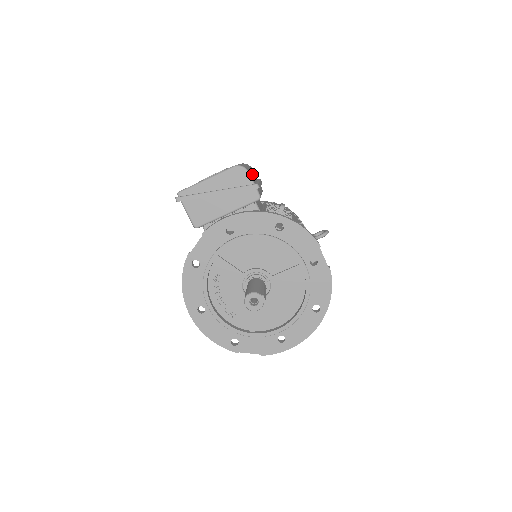
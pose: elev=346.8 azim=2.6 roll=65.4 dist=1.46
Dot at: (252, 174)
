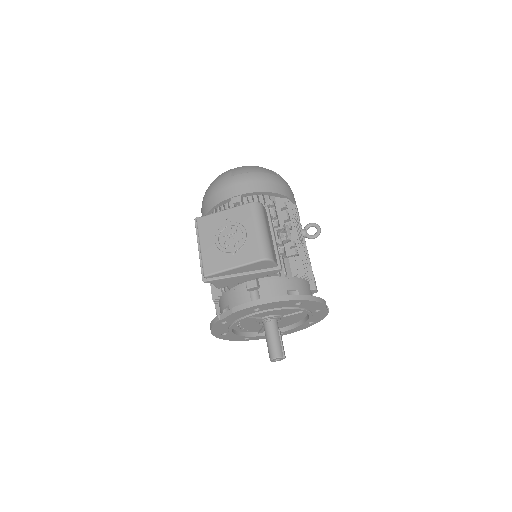
Dot at: (270, 239)
